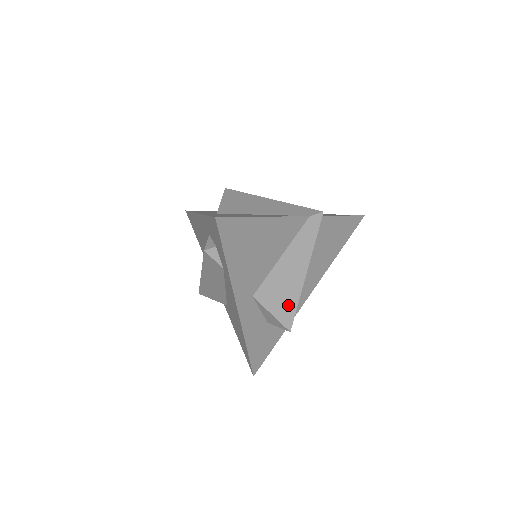
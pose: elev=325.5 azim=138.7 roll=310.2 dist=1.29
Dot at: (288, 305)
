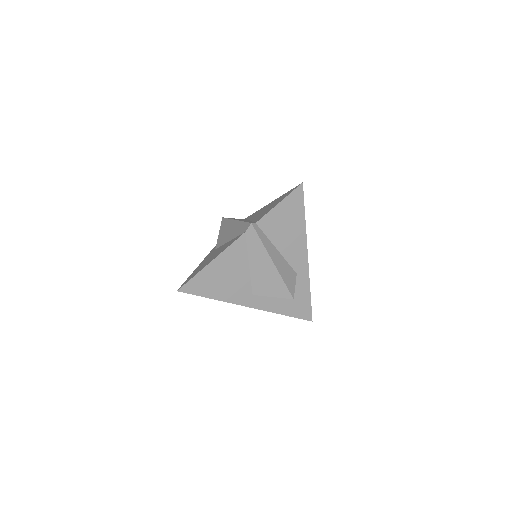
Dot at: (278, 286)
